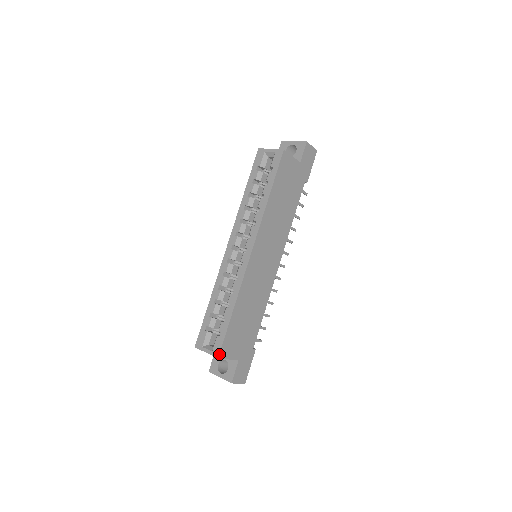
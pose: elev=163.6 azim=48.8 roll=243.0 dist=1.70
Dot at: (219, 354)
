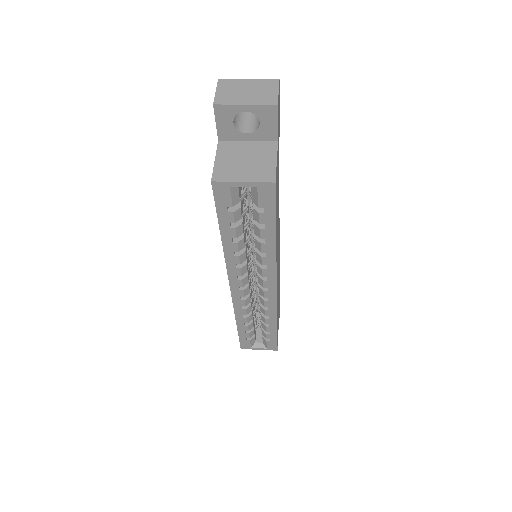
Dot at: (277, 349)
